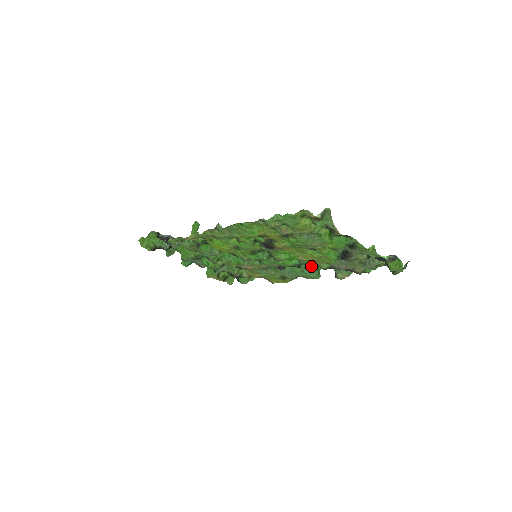
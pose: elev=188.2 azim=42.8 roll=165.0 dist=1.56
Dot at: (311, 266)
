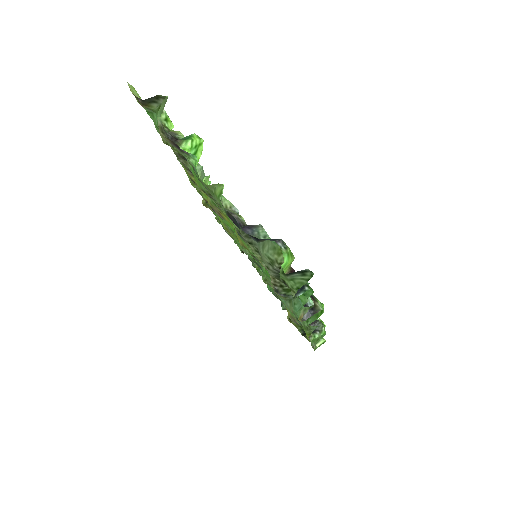
Dot at: occluded
